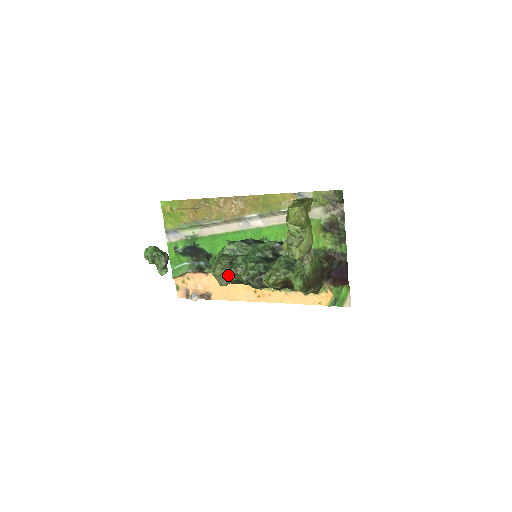
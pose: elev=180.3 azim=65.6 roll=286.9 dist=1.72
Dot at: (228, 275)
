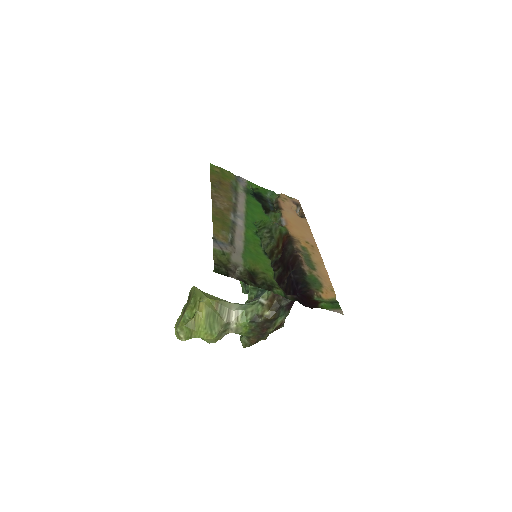
Dot at: occluded
